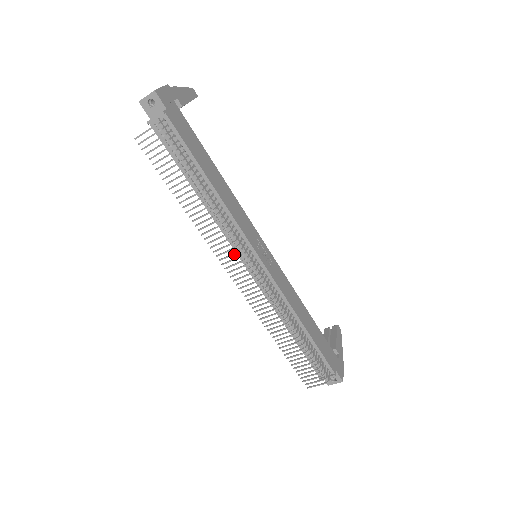
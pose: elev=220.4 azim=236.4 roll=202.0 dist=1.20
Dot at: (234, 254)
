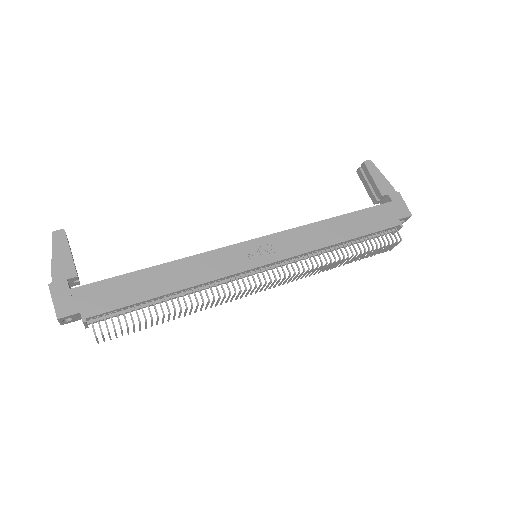
Dot at: occluded
